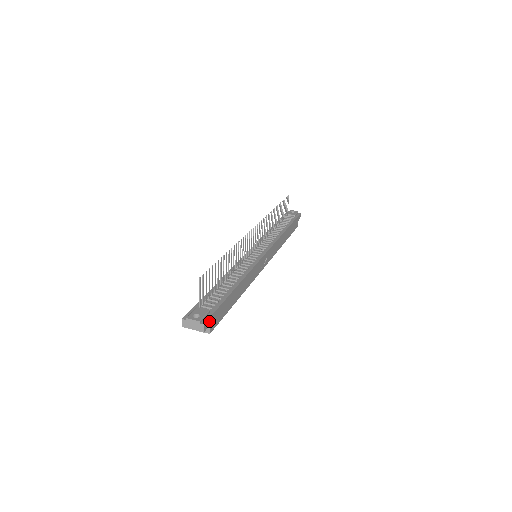
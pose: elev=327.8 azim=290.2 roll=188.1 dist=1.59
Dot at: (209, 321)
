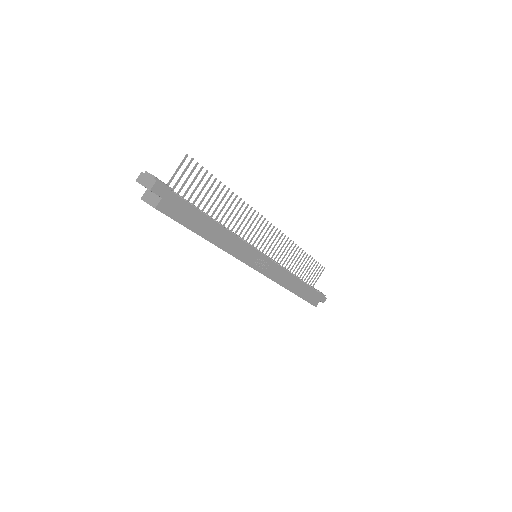
Dot at: (164, 192)
